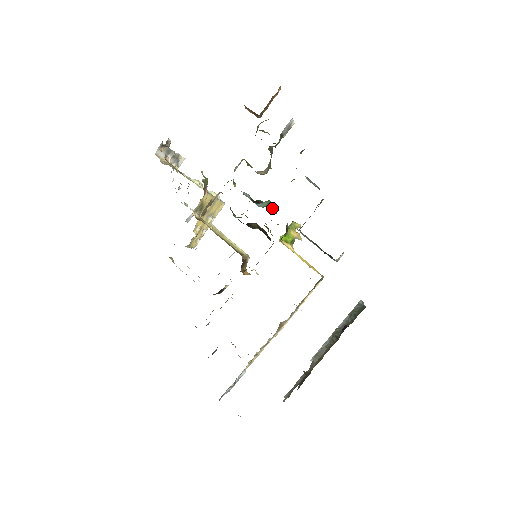
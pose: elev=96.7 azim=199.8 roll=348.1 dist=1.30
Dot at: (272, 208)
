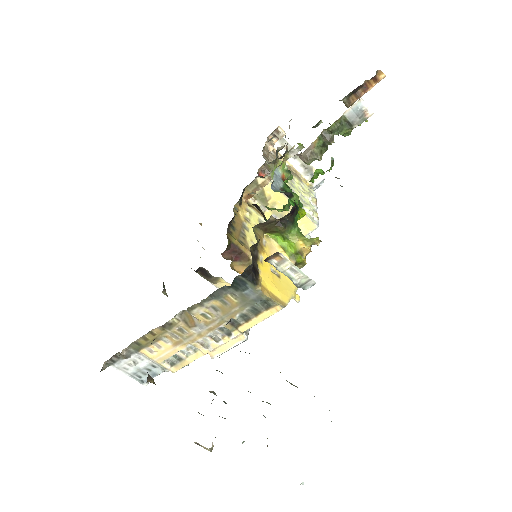
Dot at: (291, 201)
